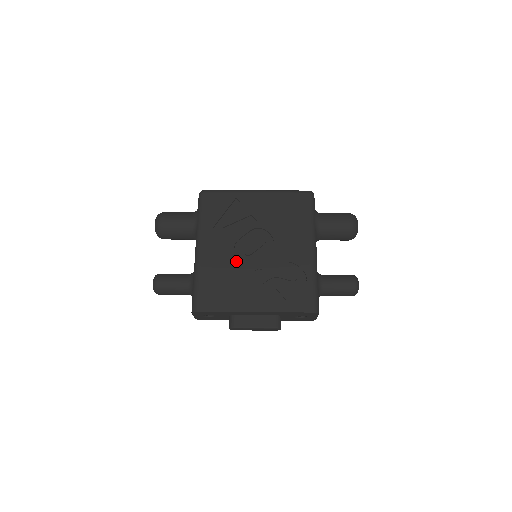
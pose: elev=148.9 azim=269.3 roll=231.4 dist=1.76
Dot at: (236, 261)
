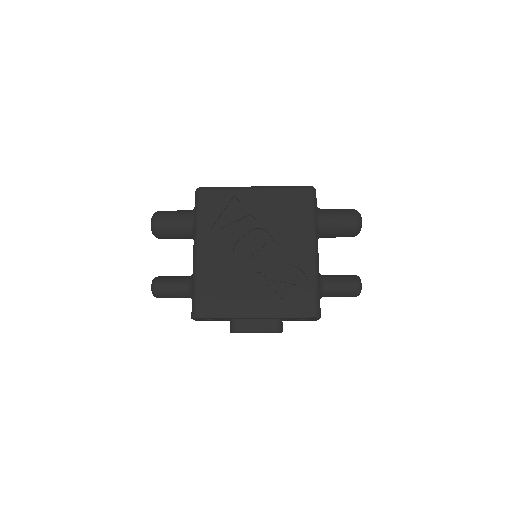
Dot at: (235, 264)
